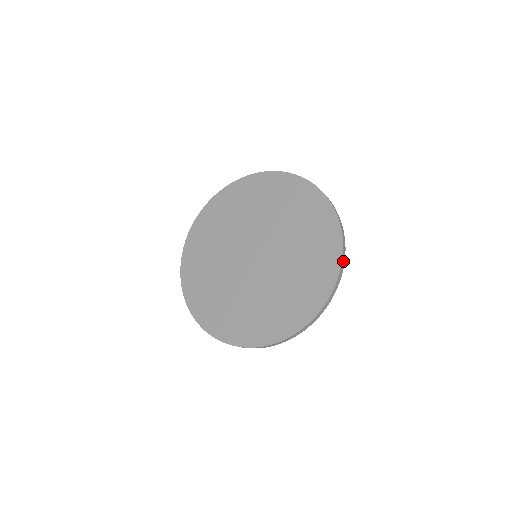
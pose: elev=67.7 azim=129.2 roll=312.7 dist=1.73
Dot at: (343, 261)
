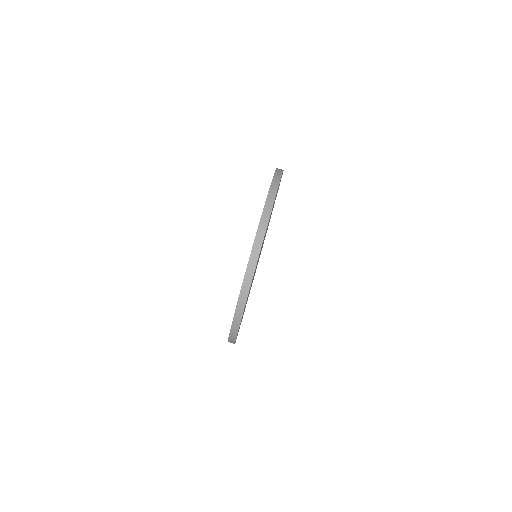
Dot at: (253, 260)
